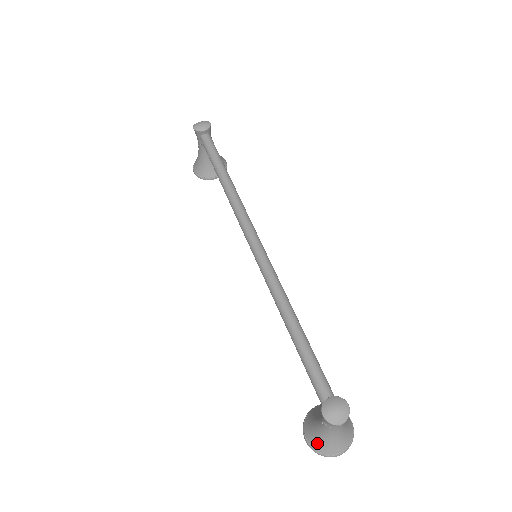
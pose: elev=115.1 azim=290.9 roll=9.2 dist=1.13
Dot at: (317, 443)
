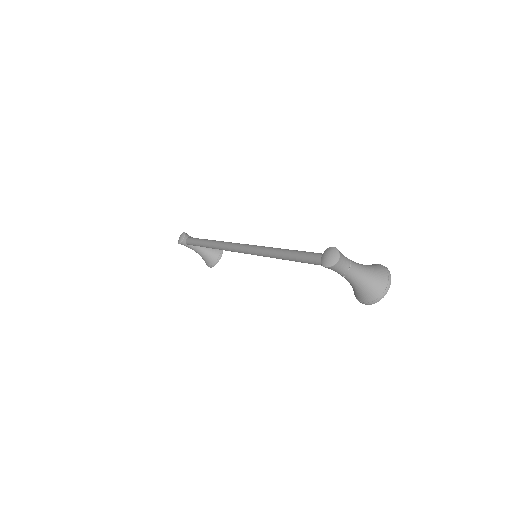
Dot at: (366, 295)
